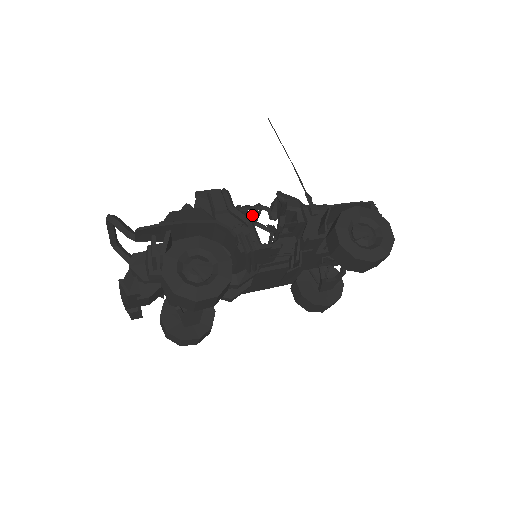
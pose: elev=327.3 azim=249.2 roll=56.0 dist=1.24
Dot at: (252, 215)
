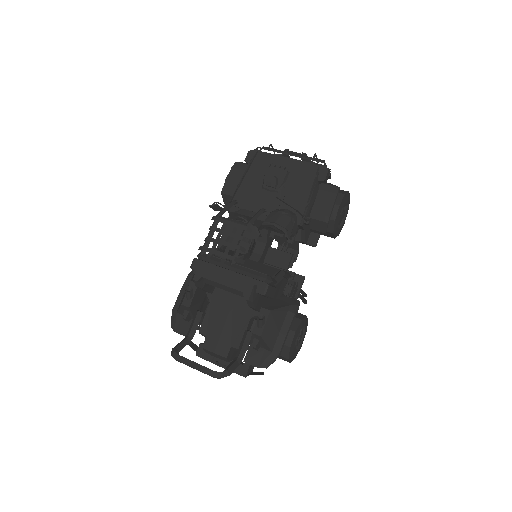
Dot at: (226, 224)
